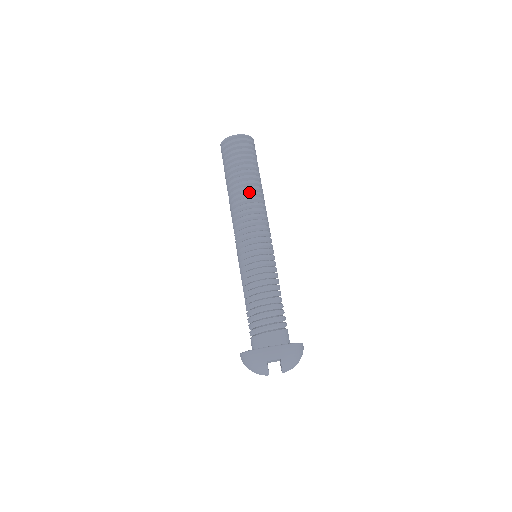
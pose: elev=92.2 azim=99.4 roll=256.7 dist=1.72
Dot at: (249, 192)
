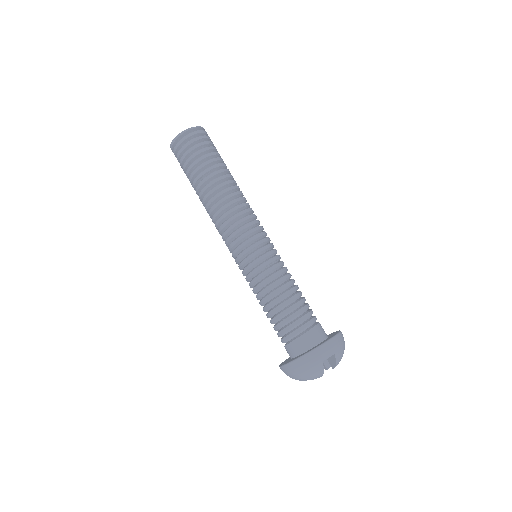
Dot at: (229, 188)
